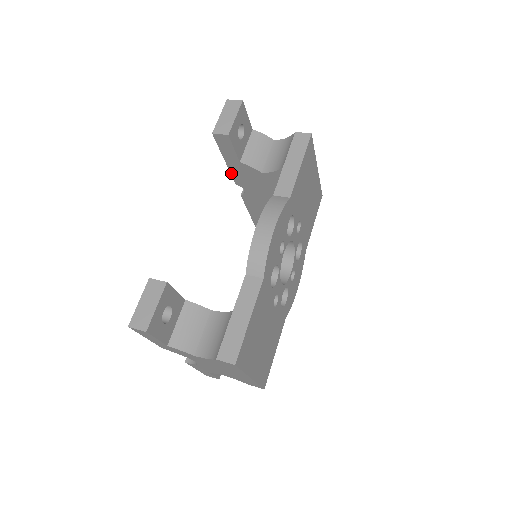
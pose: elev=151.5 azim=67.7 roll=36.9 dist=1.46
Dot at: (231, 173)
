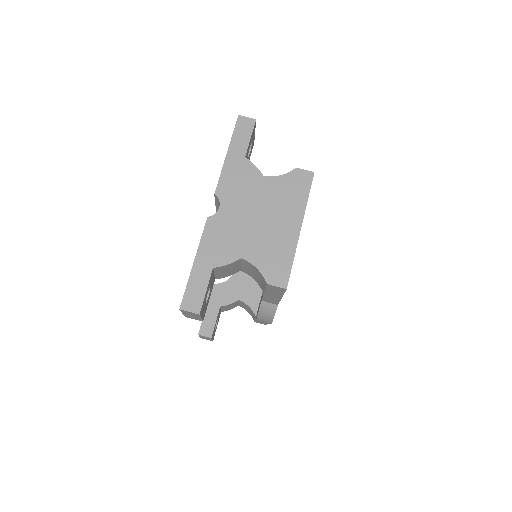
Dot at: occluded
